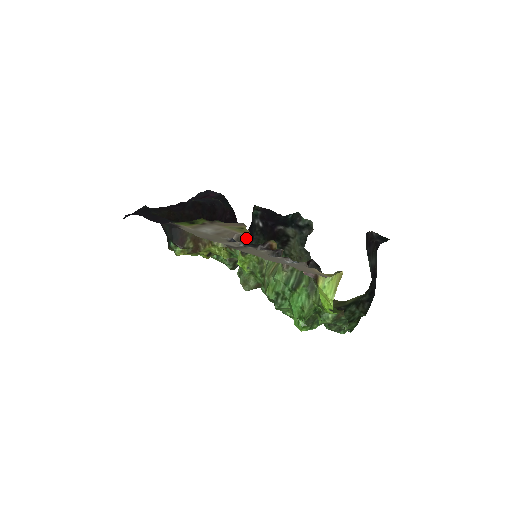
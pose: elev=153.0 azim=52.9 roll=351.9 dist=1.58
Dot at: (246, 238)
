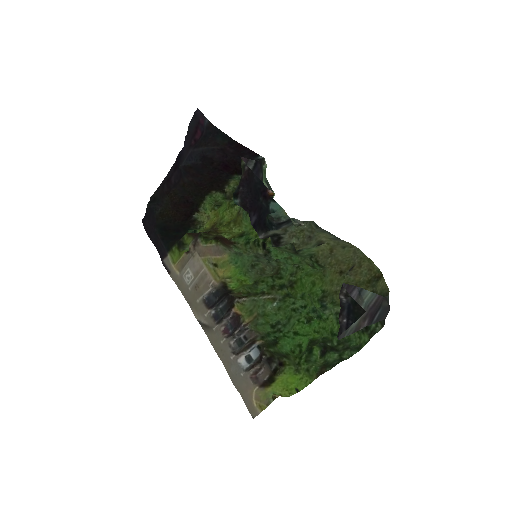
Dot at: (262, 175)
